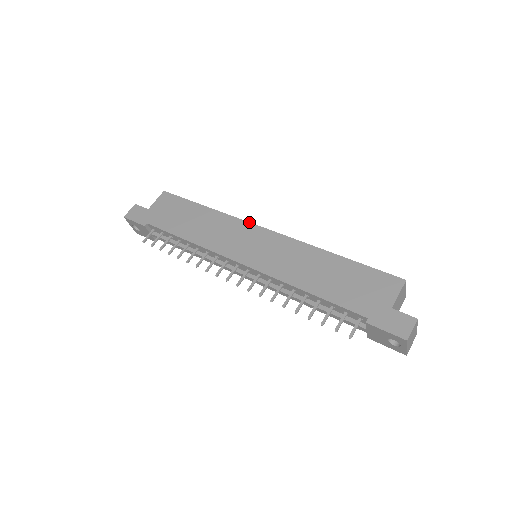
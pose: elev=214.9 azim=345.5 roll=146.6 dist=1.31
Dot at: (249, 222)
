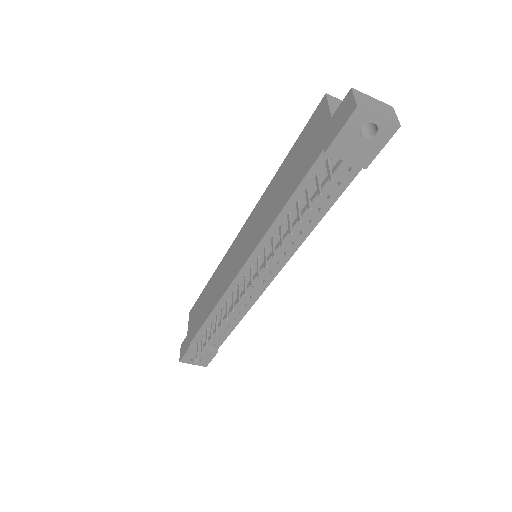
Dot at: occluded
